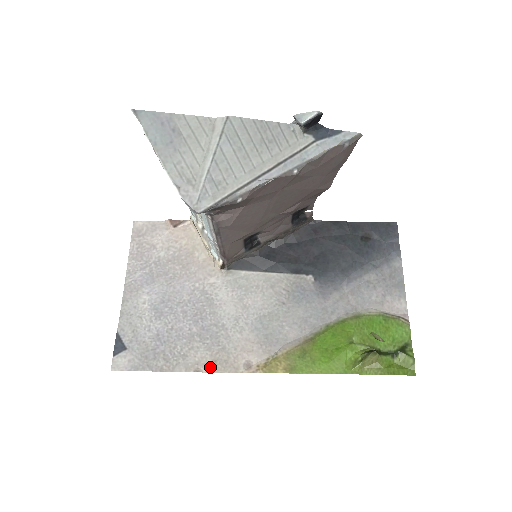
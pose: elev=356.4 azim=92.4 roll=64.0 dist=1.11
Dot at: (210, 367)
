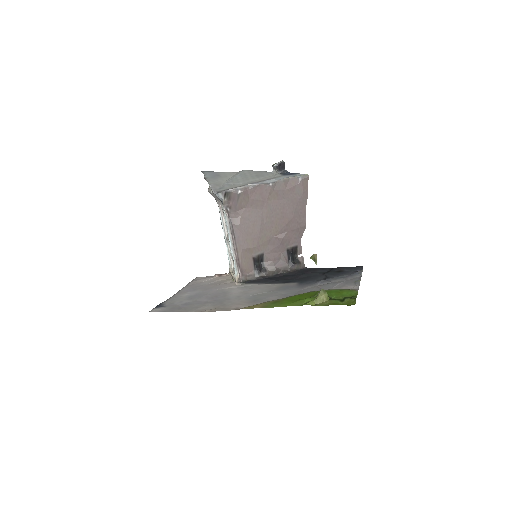
Dot at: (211, 310)
